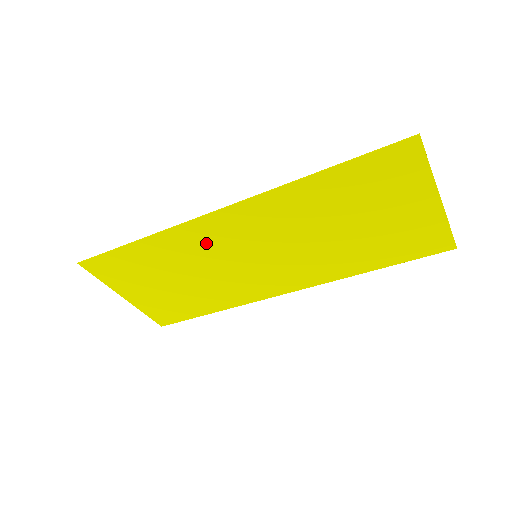
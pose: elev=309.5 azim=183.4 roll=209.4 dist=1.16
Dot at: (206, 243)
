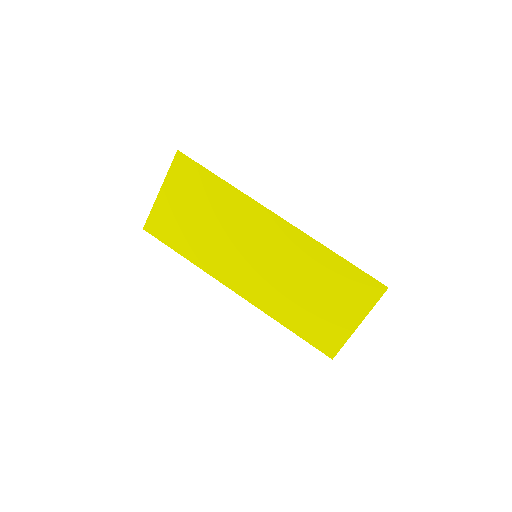
Dot at: (249, 222)
